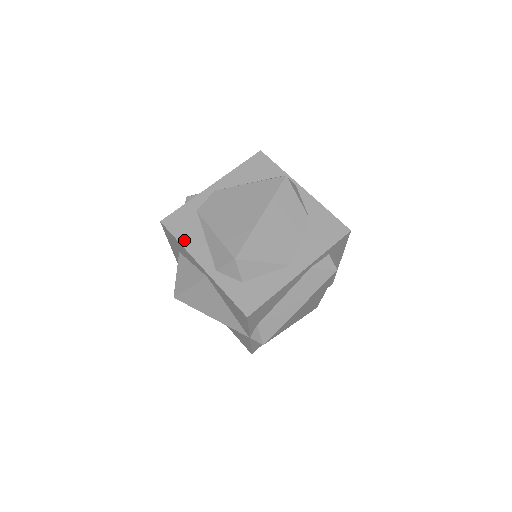
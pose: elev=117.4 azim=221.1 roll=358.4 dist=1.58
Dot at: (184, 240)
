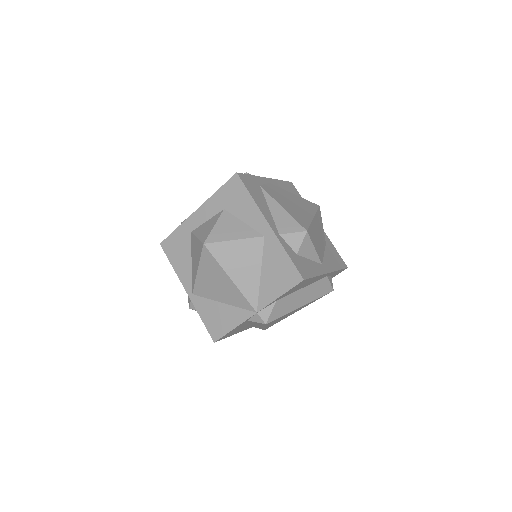
Dot at: (255, 198)
